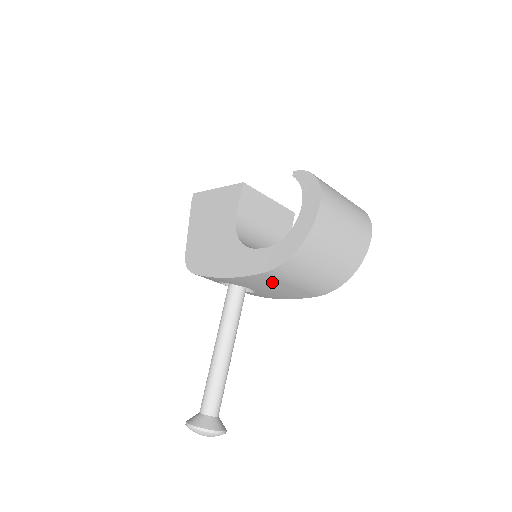
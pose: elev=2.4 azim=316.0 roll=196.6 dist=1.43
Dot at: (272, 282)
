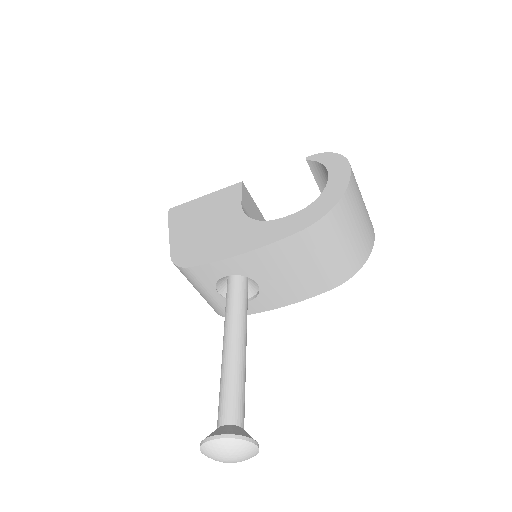
Dot at: (298, 255)
